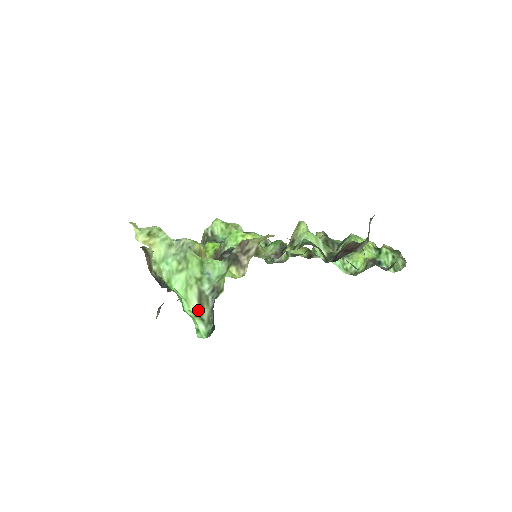
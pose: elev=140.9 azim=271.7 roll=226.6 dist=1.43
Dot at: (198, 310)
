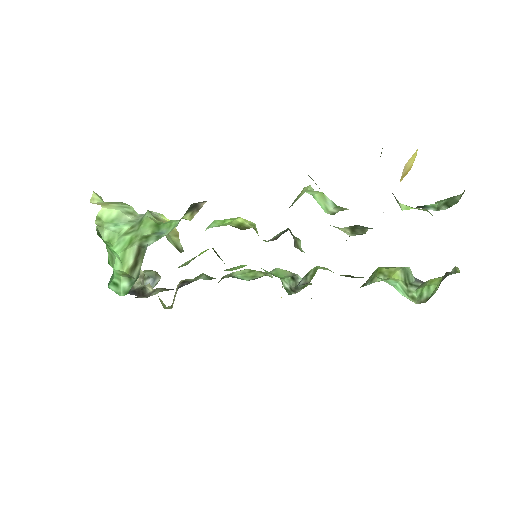
Dot at: (131, 269)
